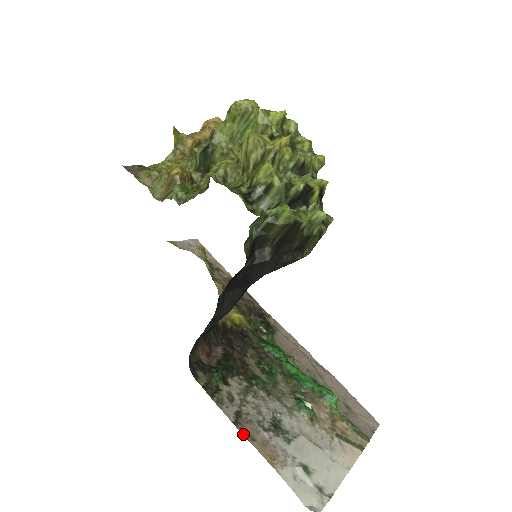
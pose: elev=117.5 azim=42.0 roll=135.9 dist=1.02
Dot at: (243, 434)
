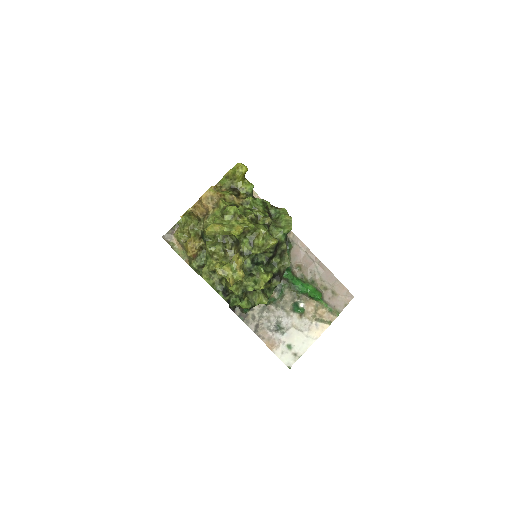
Dot at: occluded
